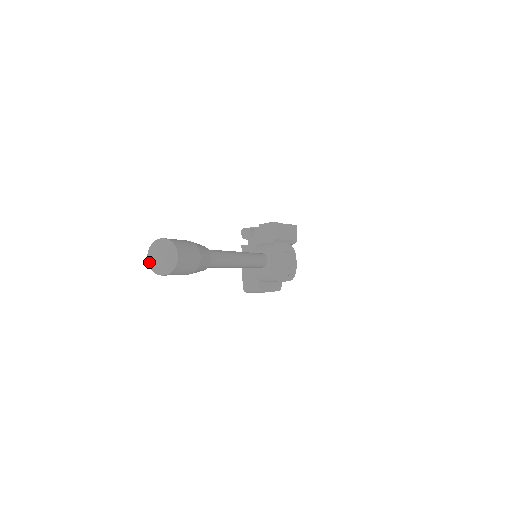
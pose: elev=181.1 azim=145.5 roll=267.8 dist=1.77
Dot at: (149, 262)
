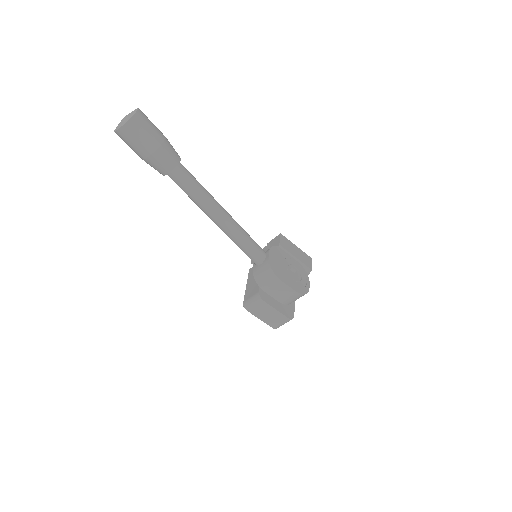
Dot at: (115, 129)
